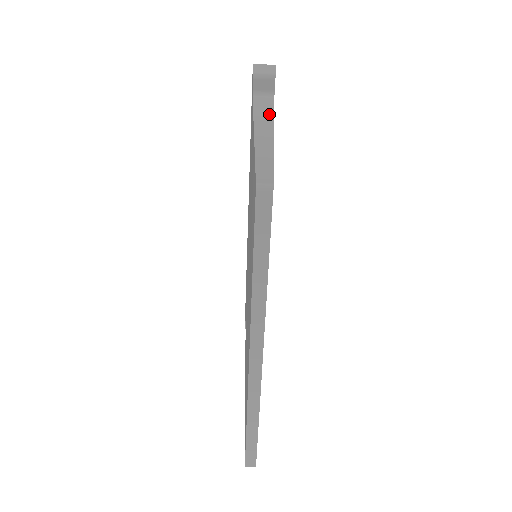
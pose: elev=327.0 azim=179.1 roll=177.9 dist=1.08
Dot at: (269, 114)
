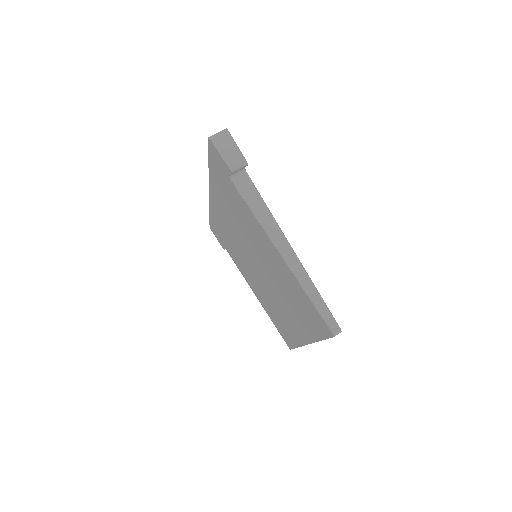
Dot at: (270, 217)
